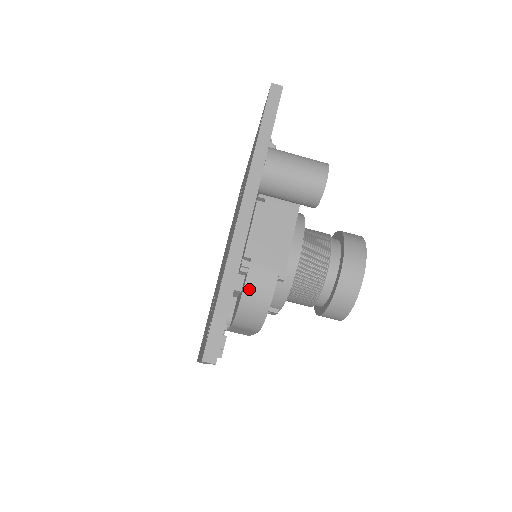
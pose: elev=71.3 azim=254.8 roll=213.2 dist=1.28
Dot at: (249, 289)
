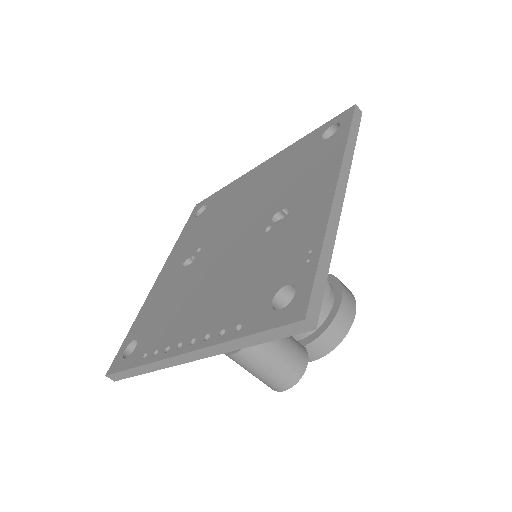
Dot at: occluded
